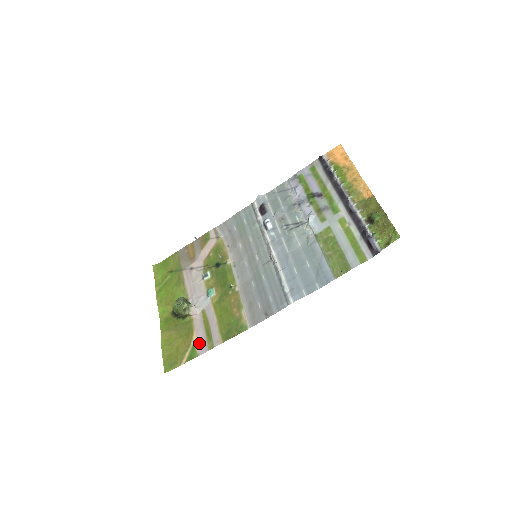
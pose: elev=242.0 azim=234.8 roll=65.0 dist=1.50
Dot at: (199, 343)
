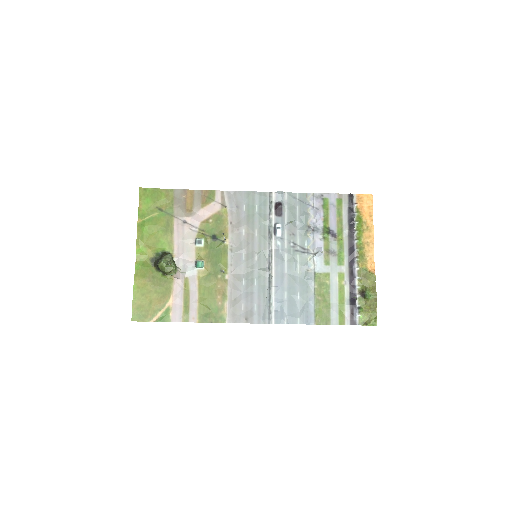
Dot at: (174, 309)
